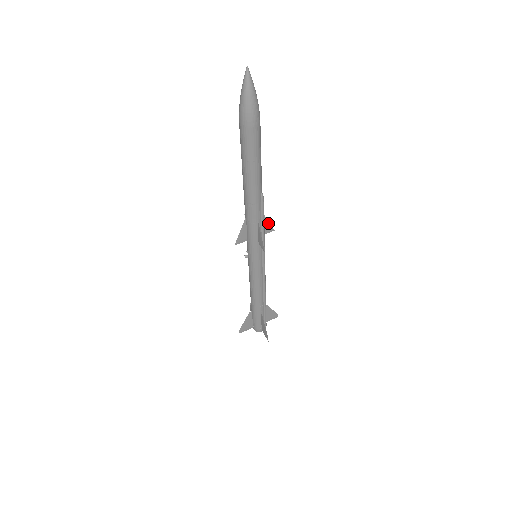
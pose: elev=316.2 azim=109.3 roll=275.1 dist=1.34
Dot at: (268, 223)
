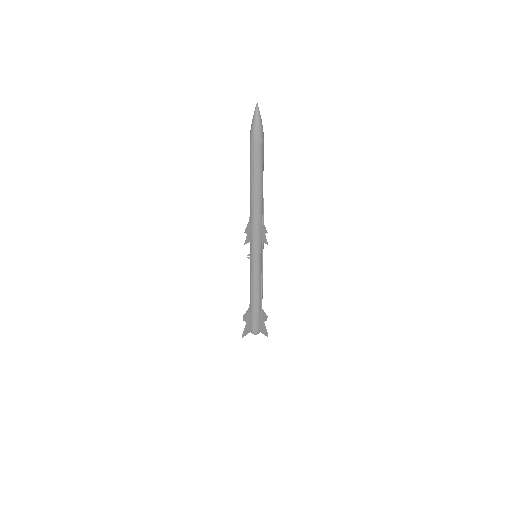
Dot at: (264, 226)
